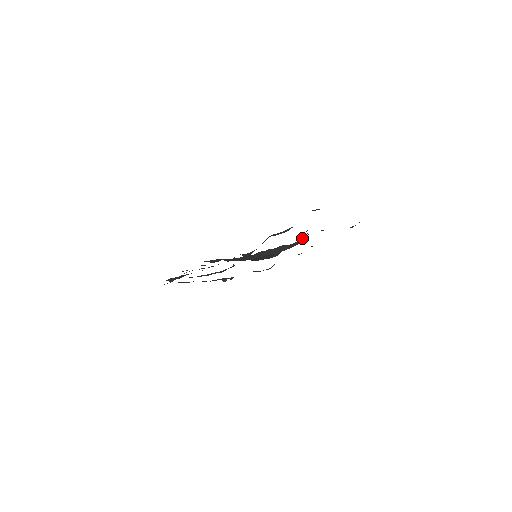
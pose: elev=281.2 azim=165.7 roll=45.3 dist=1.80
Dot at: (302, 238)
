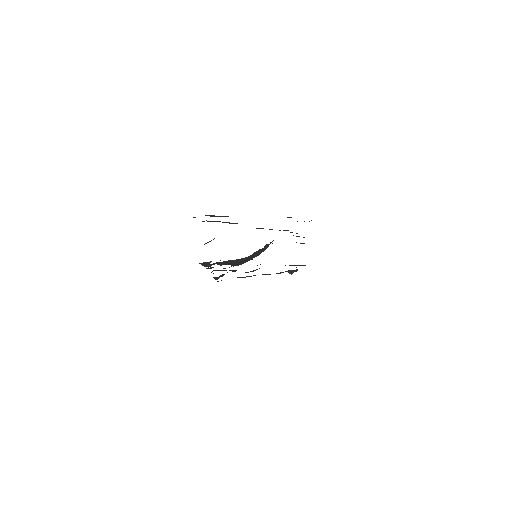
Dot at: occluded
